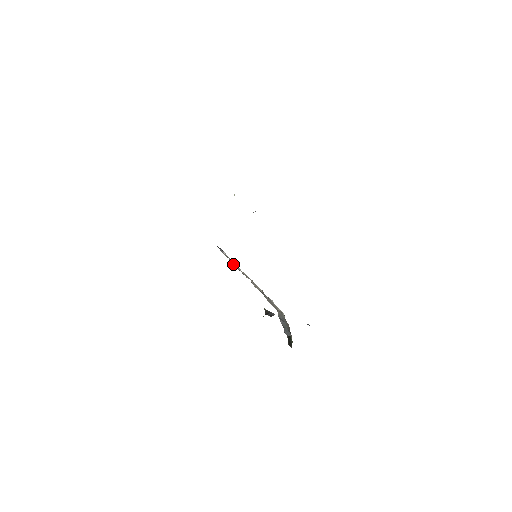
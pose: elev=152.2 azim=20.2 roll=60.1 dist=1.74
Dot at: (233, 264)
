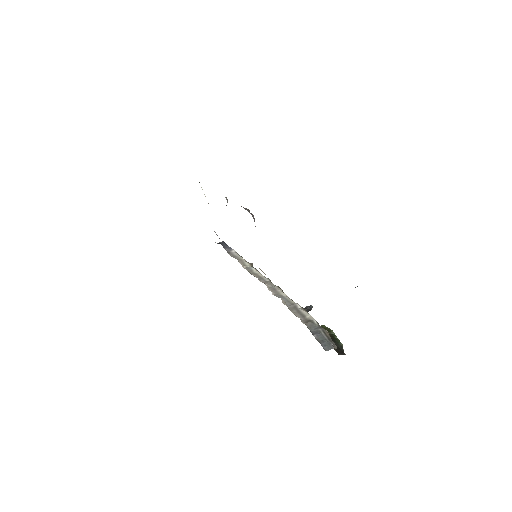
Dot at: (244, 267)
